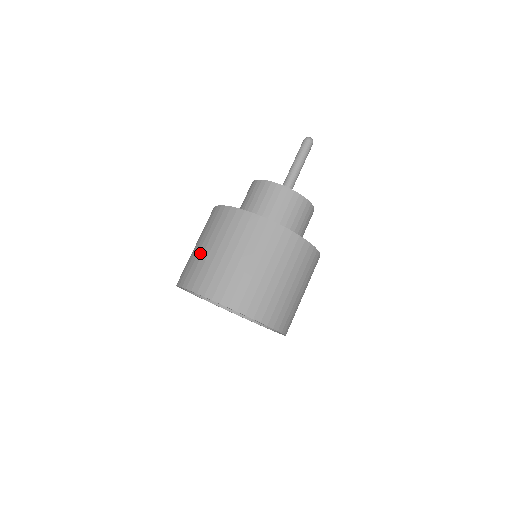
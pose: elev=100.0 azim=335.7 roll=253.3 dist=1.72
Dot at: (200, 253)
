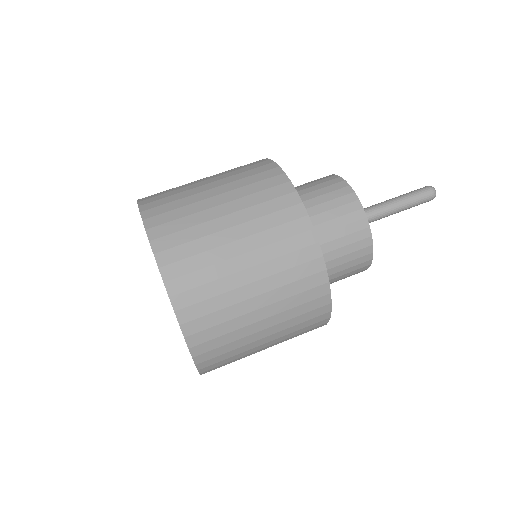
Dot at: (220, 238)
